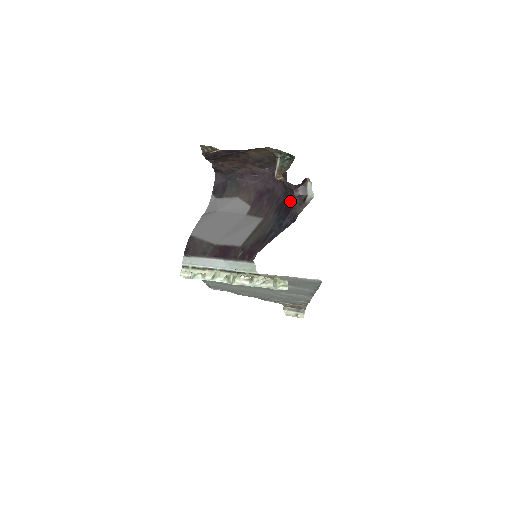
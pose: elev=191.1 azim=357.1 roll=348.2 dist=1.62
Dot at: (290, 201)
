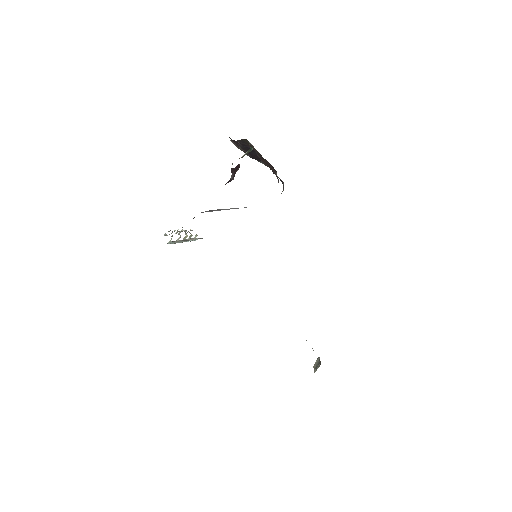
Dot at: occluded
